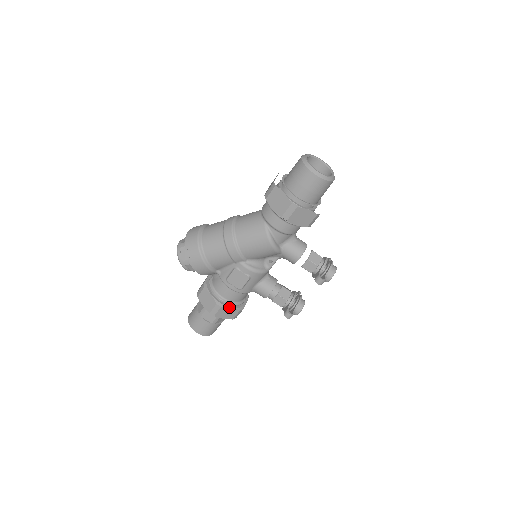
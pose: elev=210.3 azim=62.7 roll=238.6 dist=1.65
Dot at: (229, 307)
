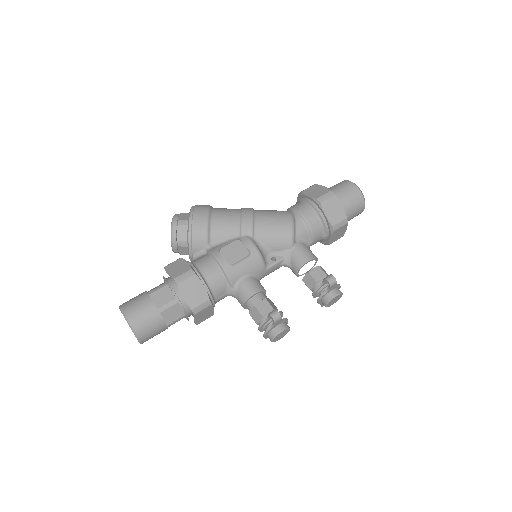
Dot at: (202, 283)
